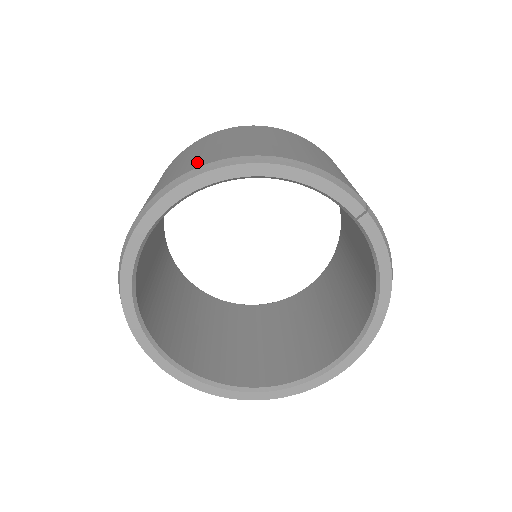
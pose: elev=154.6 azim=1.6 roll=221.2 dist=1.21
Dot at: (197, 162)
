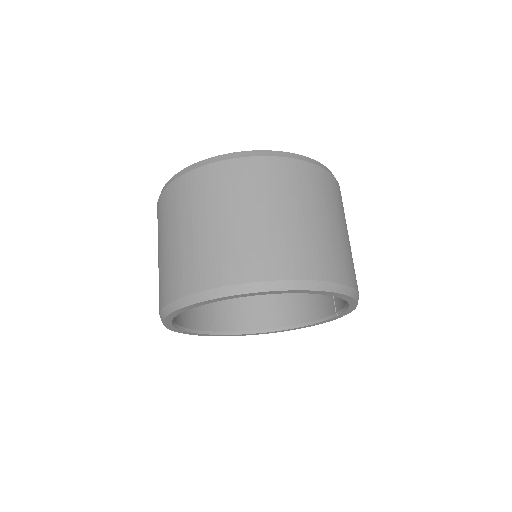
Dot at: (328, 264)
